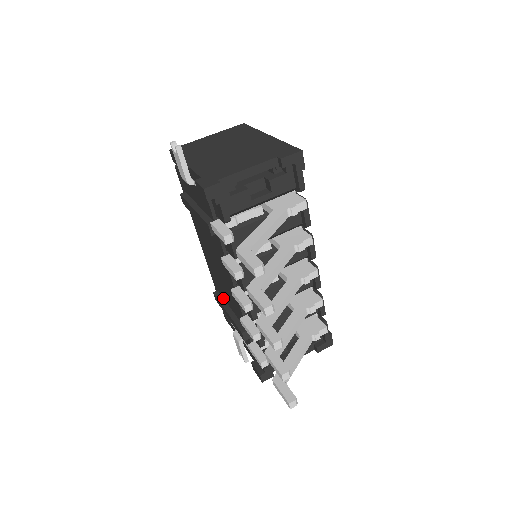
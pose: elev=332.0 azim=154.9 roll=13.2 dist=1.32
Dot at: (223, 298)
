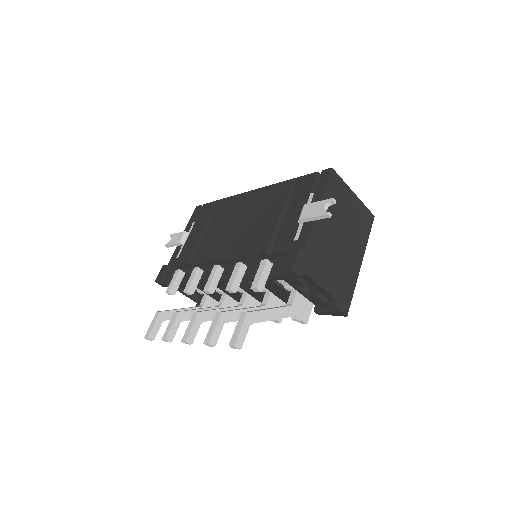
Dot at: (212, 219)
